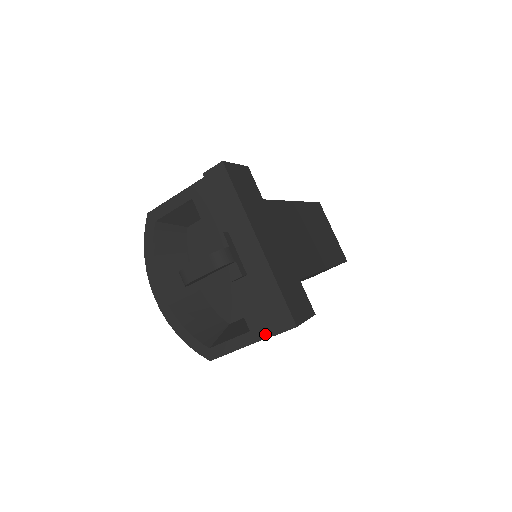
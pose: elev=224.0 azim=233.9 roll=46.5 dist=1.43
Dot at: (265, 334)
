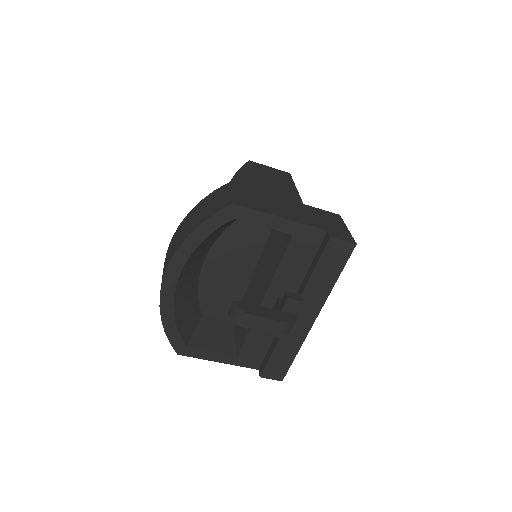
Dot at: (248, 365)
